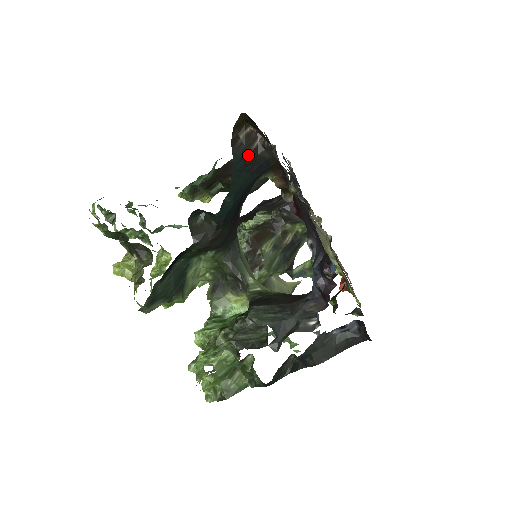
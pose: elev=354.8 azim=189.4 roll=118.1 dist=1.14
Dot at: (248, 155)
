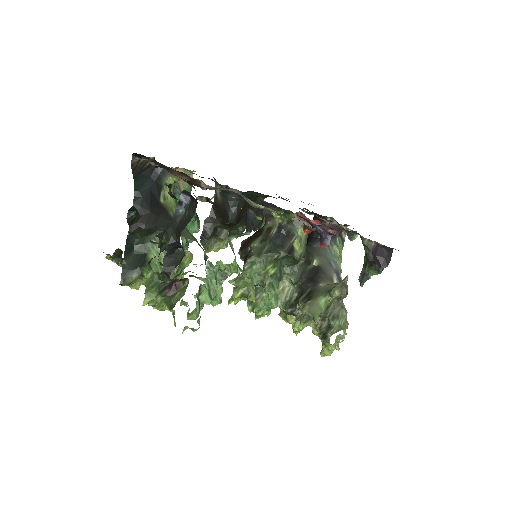
Dot at: (143, 170)
